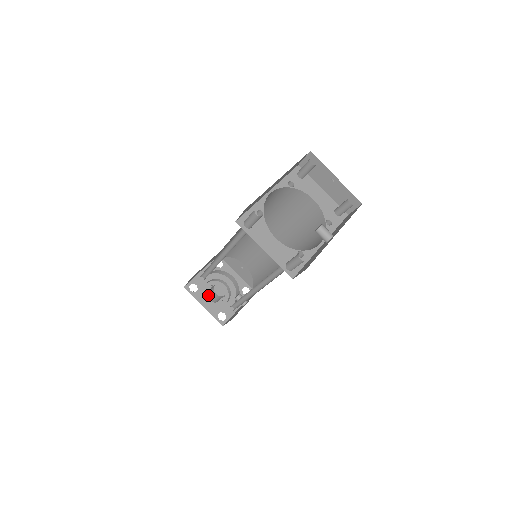
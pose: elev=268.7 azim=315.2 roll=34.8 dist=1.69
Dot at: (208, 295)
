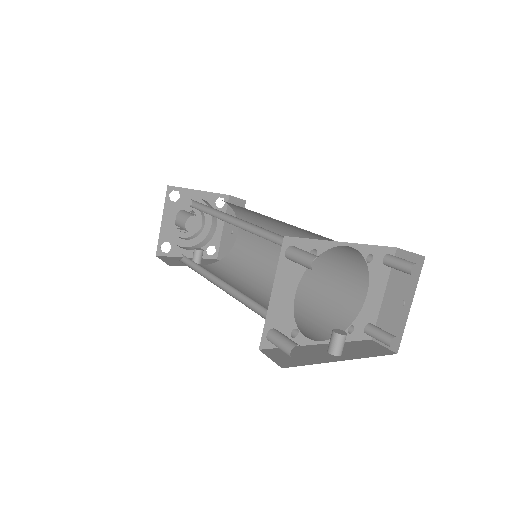
Dot at: (179, 213)
